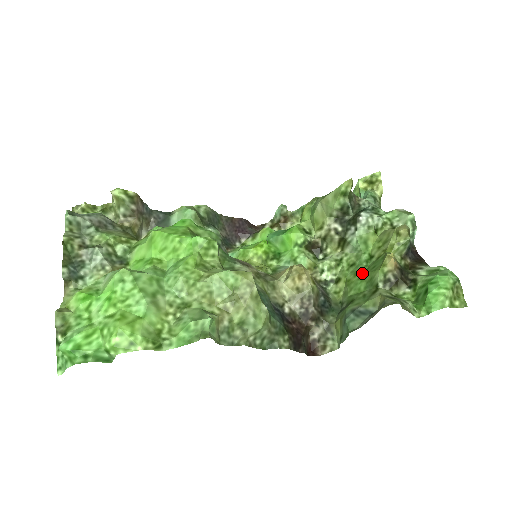
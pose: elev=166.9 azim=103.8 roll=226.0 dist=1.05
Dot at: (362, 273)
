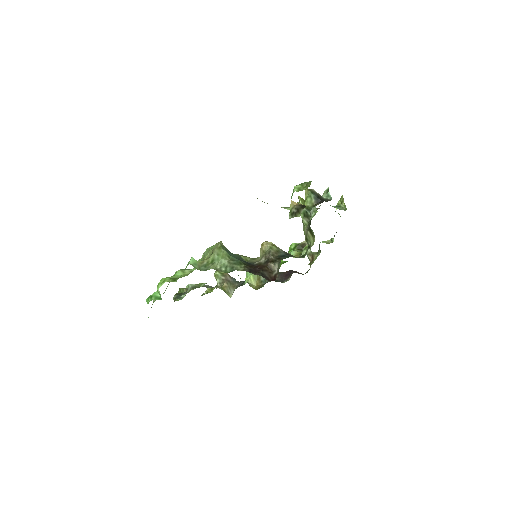
Dot at: occluded
